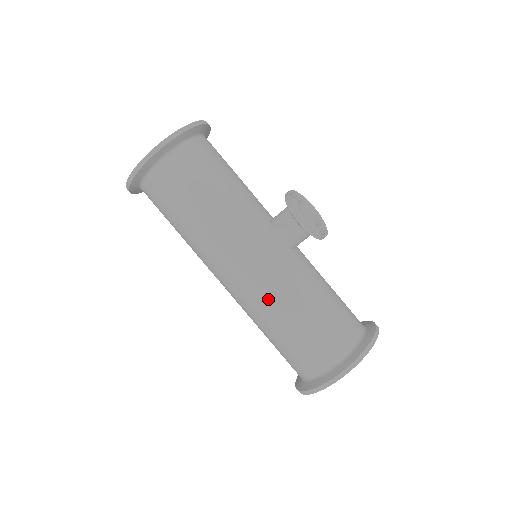
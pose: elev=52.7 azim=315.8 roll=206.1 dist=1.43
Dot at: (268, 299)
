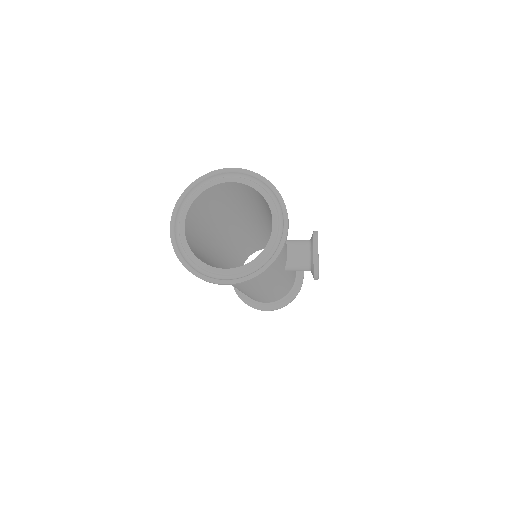
Dot at: (261, 295)
